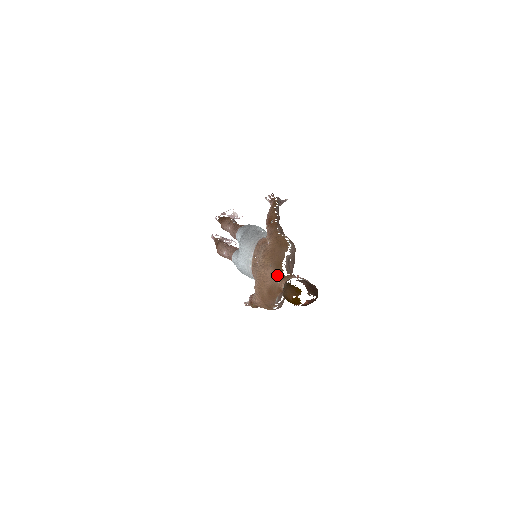
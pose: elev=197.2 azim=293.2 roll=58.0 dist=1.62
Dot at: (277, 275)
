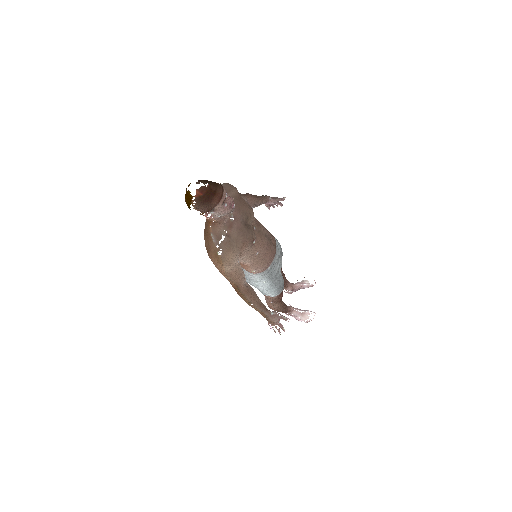
Dot at: occluded
